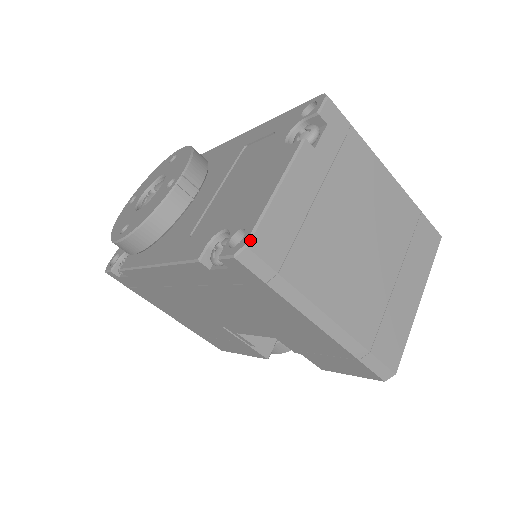
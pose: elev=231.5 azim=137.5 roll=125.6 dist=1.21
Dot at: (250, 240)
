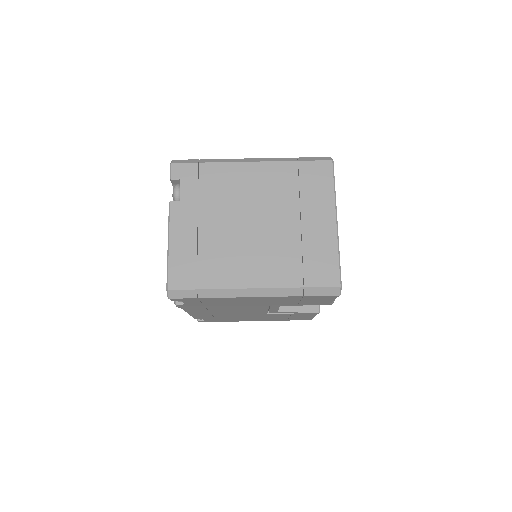
Dot at: (167, 285)
